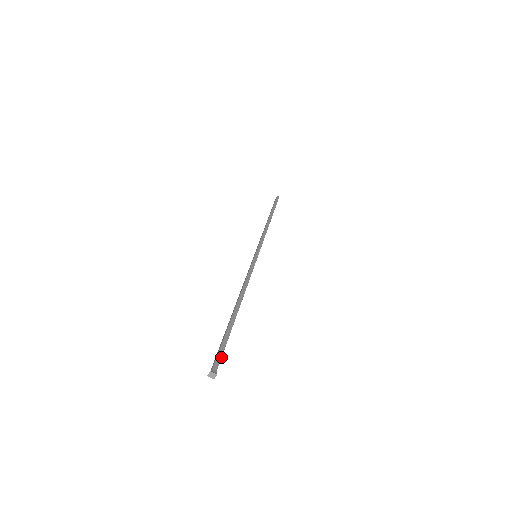
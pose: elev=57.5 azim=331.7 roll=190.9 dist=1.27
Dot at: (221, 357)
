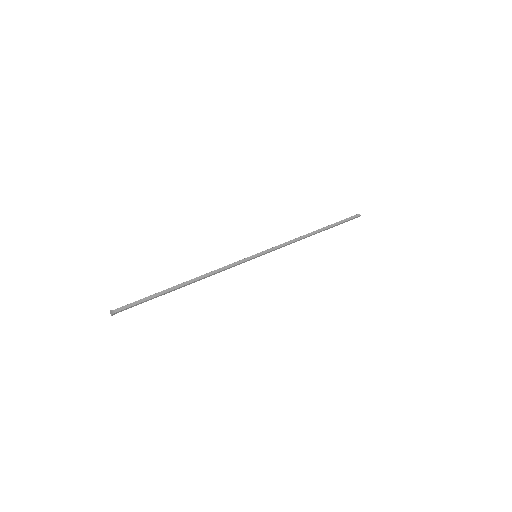
Dot at: (129, 307)
